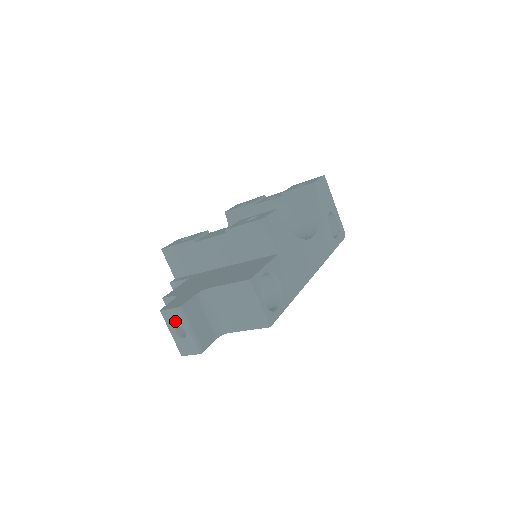
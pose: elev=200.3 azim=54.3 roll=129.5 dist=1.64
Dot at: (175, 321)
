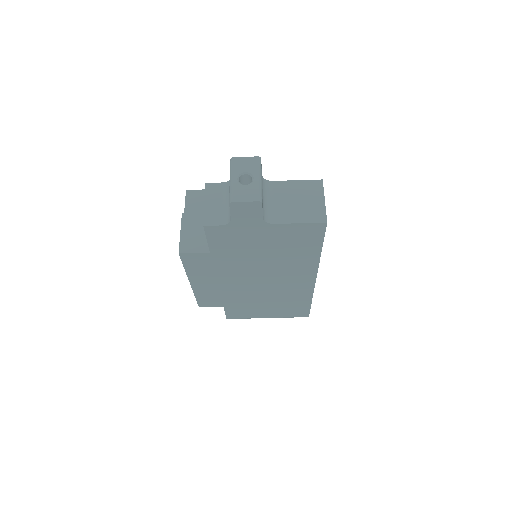
Dot at: (246, 168)
